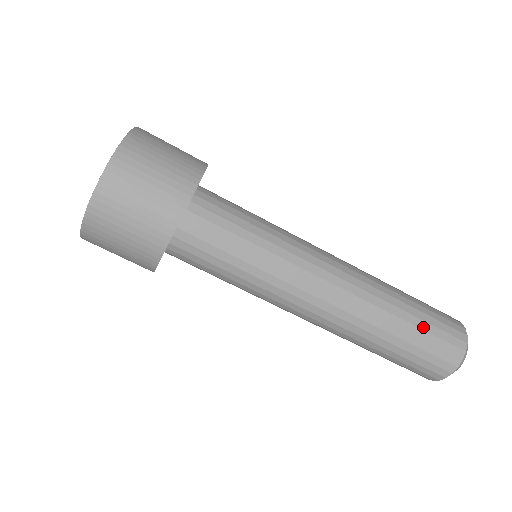
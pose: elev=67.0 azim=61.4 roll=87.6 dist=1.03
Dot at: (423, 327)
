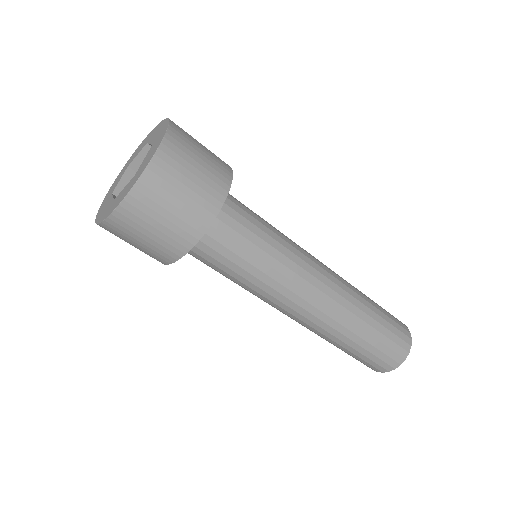
Dot at: (369, 350)
